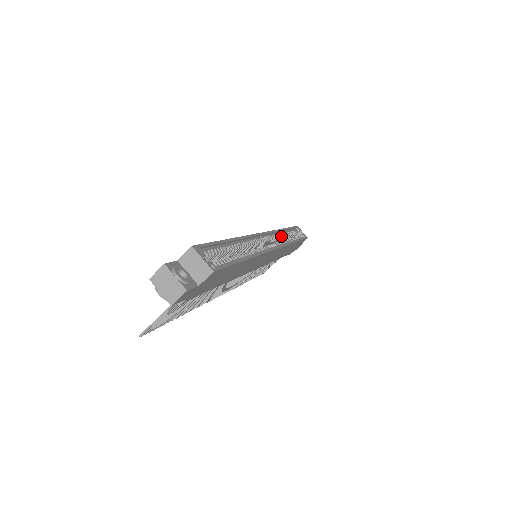
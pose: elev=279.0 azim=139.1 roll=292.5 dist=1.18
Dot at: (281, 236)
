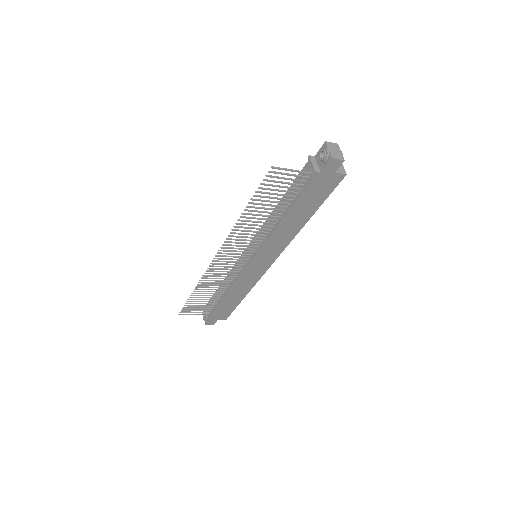
Dot at: occluded
